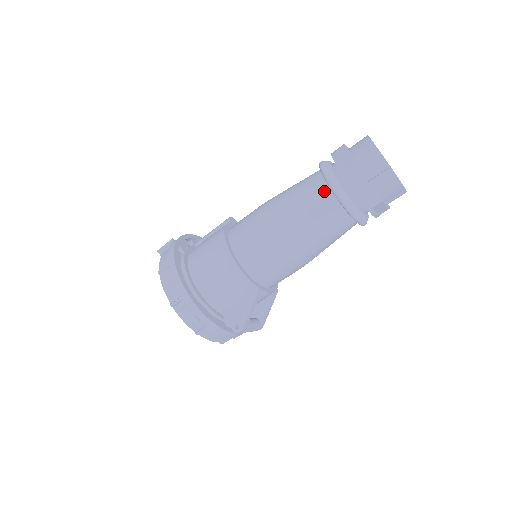
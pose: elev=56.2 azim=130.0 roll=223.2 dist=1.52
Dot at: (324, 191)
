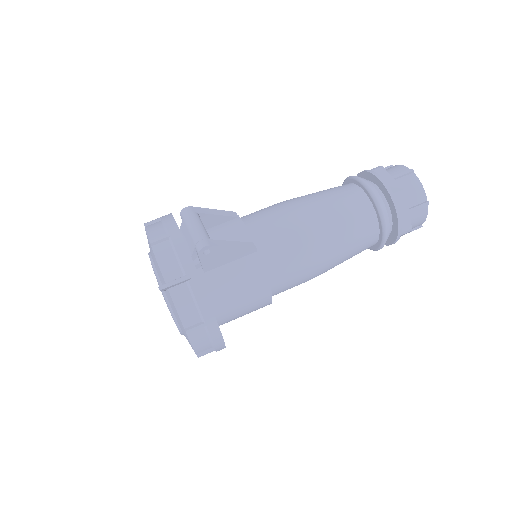
Dot at: occluded
